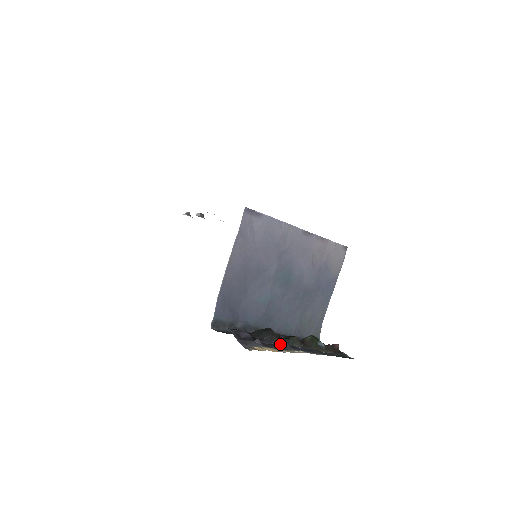
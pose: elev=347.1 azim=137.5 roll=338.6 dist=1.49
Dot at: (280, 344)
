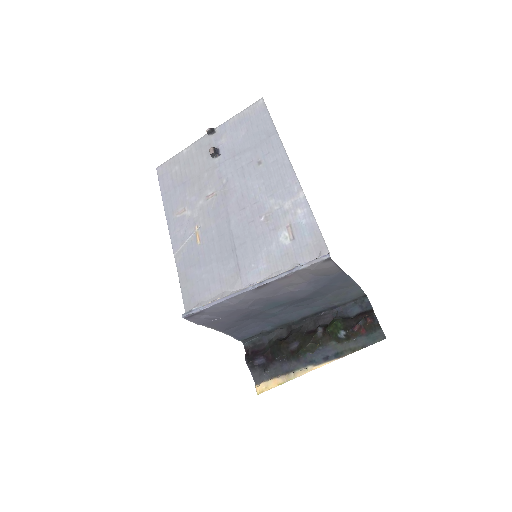
Dot at: (290, 361)
